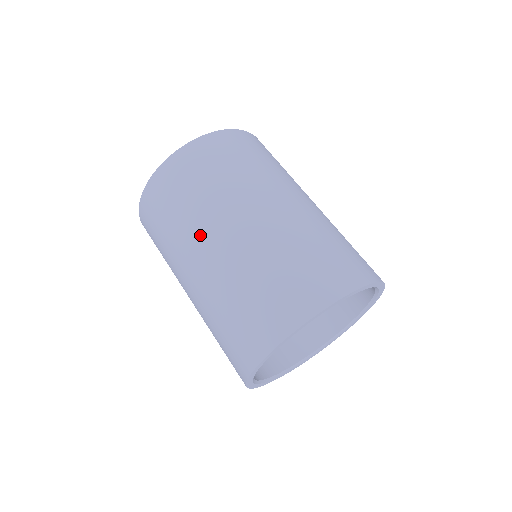
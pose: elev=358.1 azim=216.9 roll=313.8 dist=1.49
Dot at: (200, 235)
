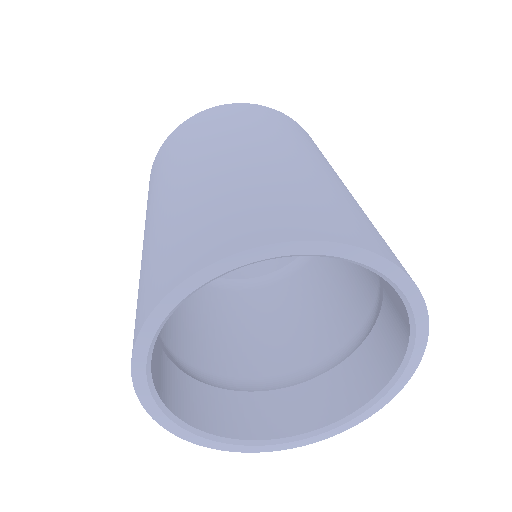
Dot at: (162, 187)
